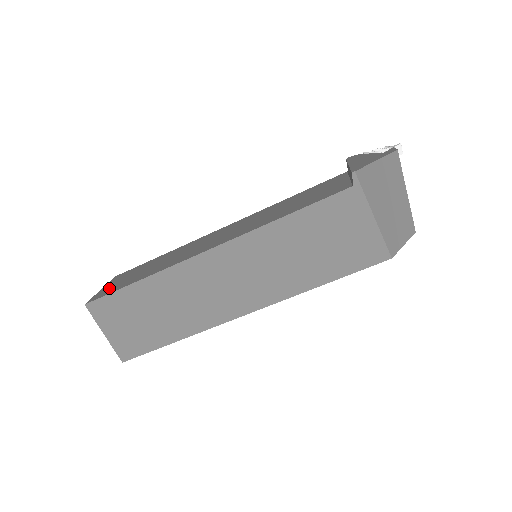
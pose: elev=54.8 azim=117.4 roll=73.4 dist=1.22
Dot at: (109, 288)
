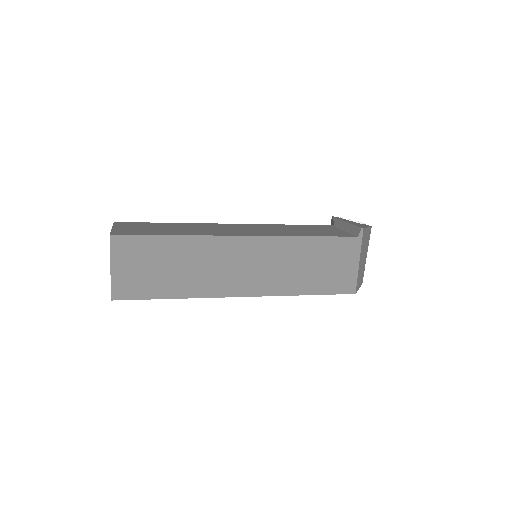
Dot at: (129, 230)
